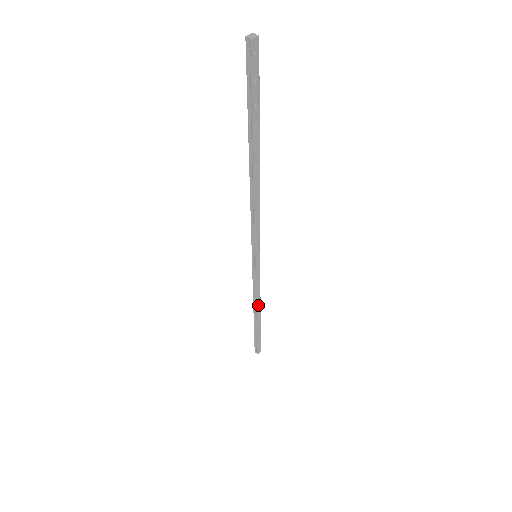
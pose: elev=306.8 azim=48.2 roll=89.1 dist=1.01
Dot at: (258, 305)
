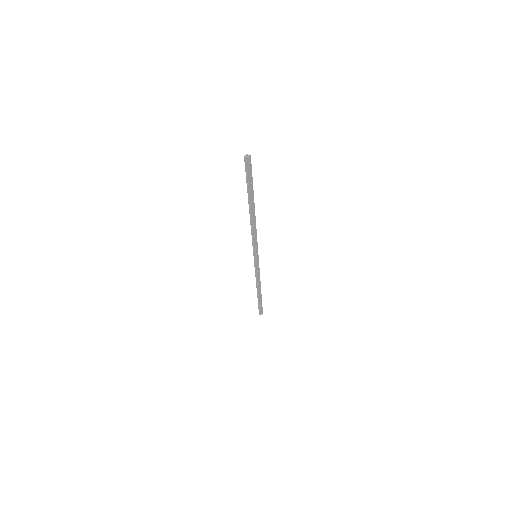
Dot at: (259, 284)
